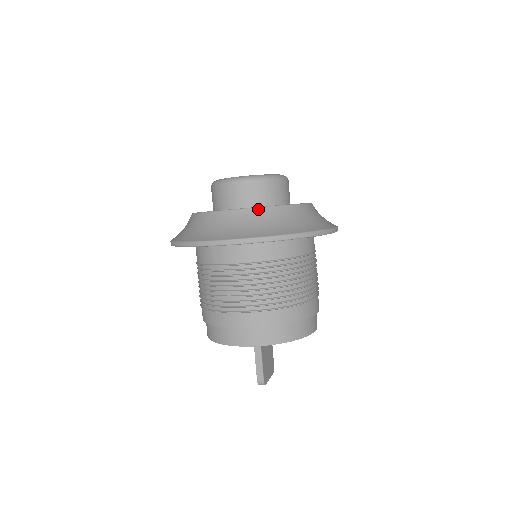
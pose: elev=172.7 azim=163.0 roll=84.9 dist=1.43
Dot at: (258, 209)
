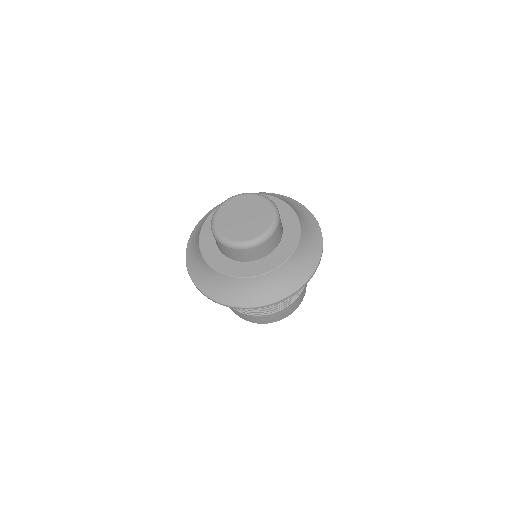
Dot at: (284, 265)
